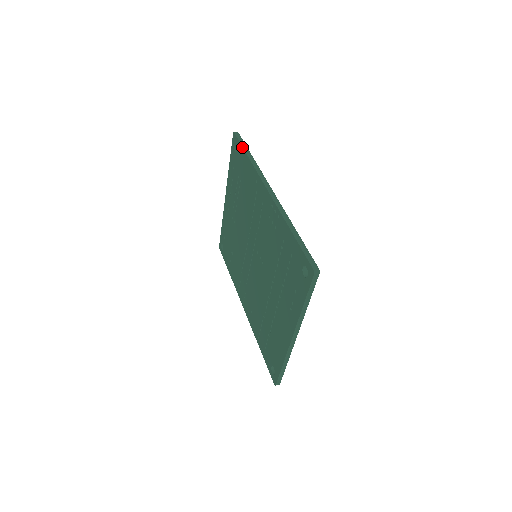
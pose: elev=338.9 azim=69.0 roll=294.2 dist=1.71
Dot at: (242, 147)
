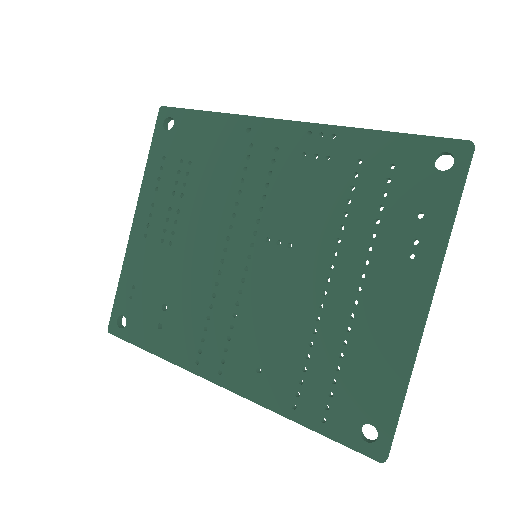
Dot at: occluded
